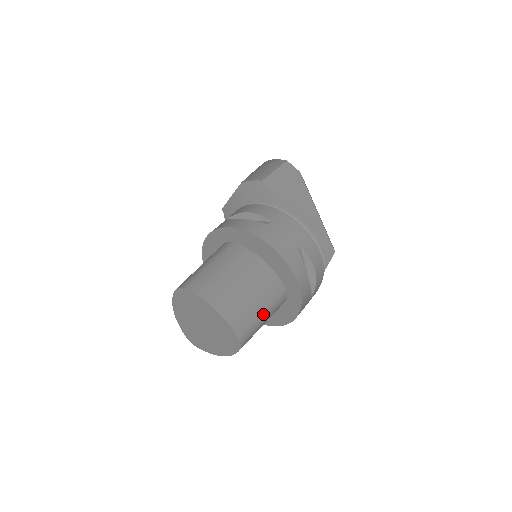
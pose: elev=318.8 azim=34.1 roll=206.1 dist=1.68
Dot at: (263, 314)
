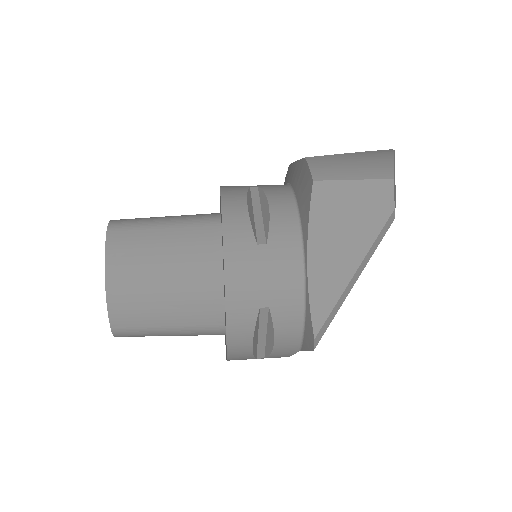
Dot at: (167, 329)
